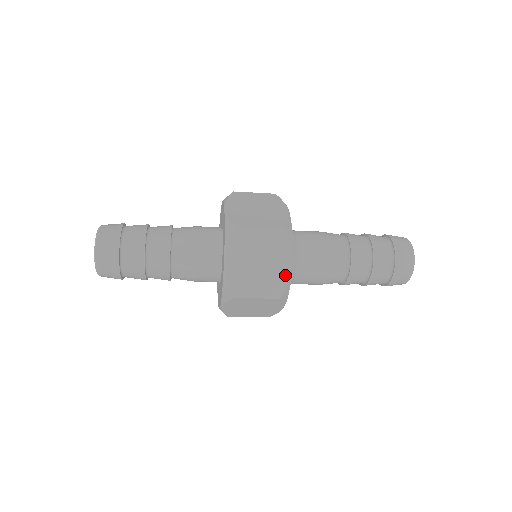
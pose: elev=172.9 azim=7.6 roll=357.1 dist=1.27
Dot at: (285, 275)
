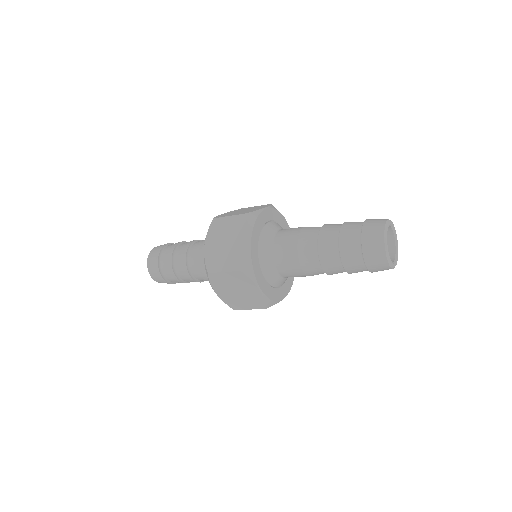
Dot at: (259, 297)
